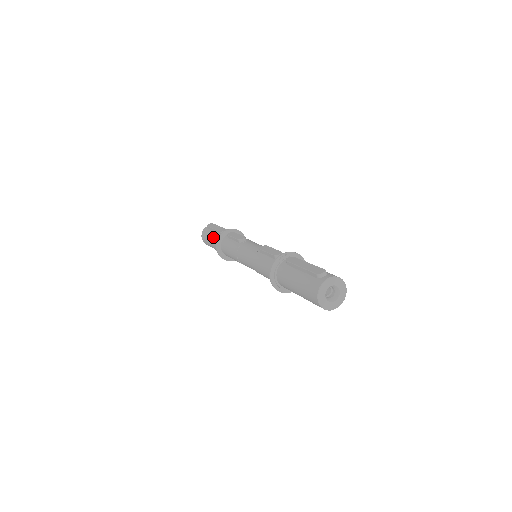
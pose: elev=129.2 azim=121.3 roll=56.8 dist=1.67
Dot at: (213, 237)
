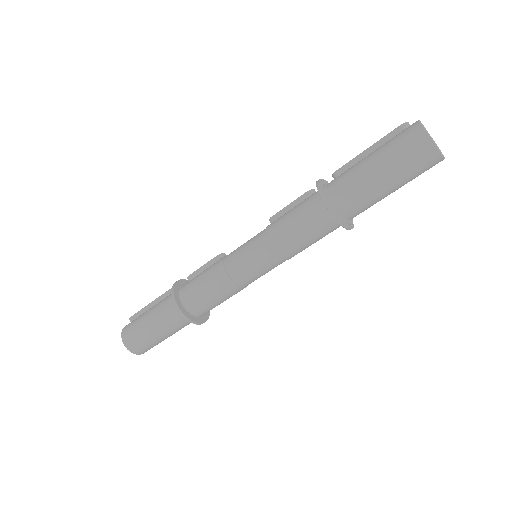
Dot at: (154, 308)
